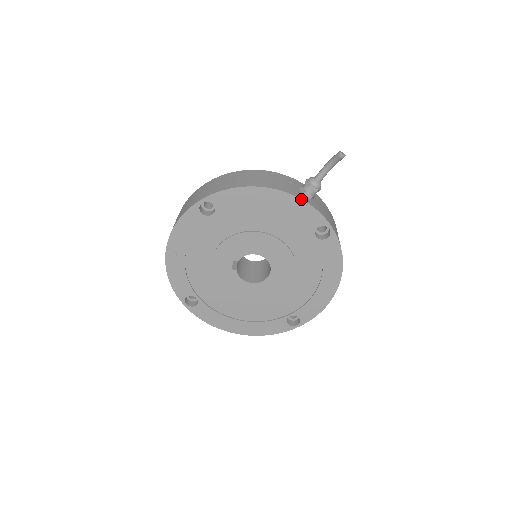
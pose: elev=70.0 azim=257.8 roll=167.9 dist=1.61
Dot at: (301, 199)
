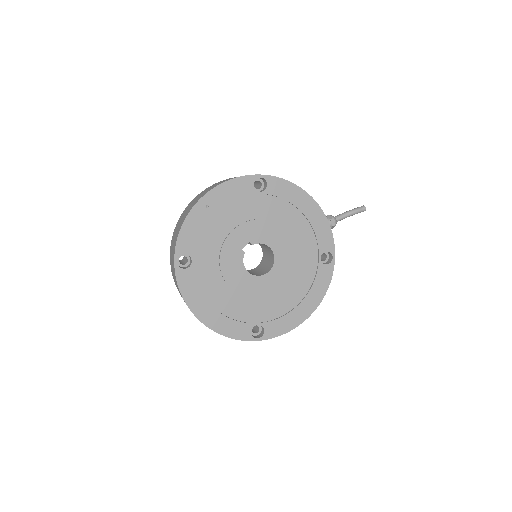
Dot at: occluded
